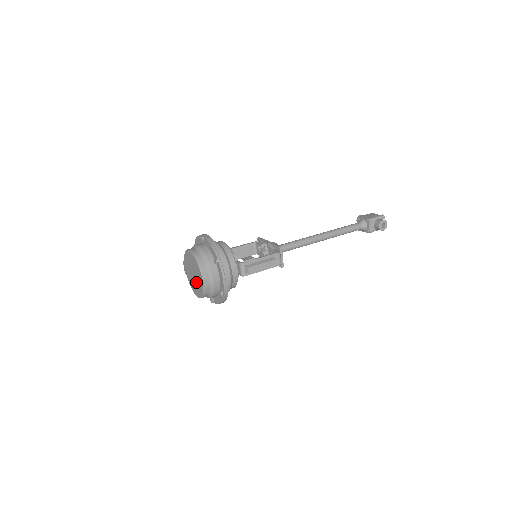
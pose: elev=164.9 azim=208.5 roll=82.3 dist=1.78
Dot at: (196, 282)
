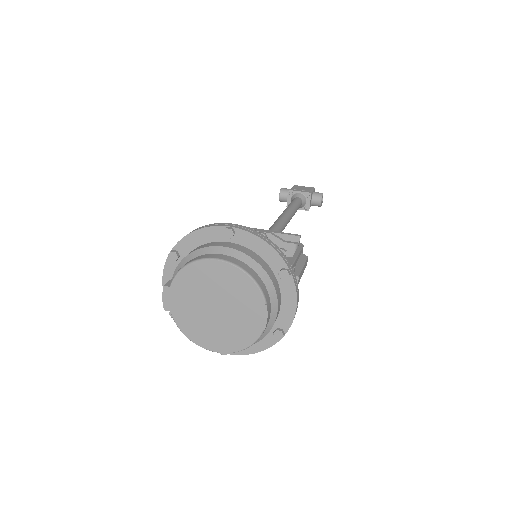
Dot at: (225, 323)
